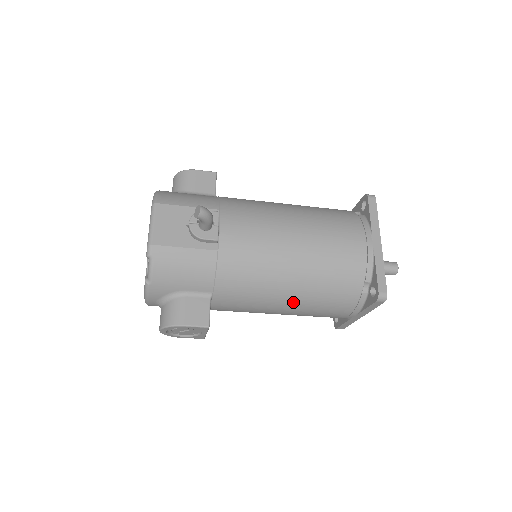
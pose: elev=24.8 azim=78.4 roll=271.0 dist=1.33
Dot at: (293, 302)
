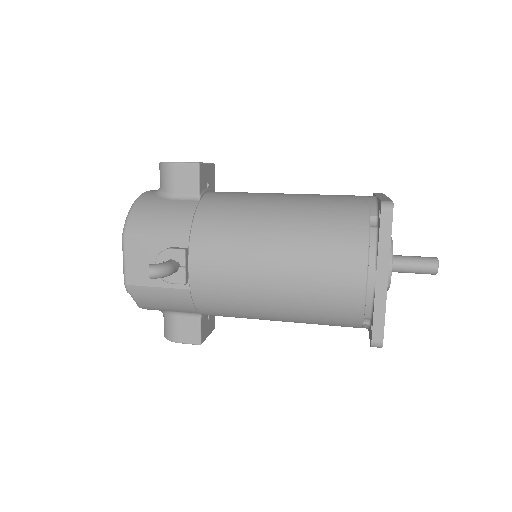
Dot at: (287, 321)
